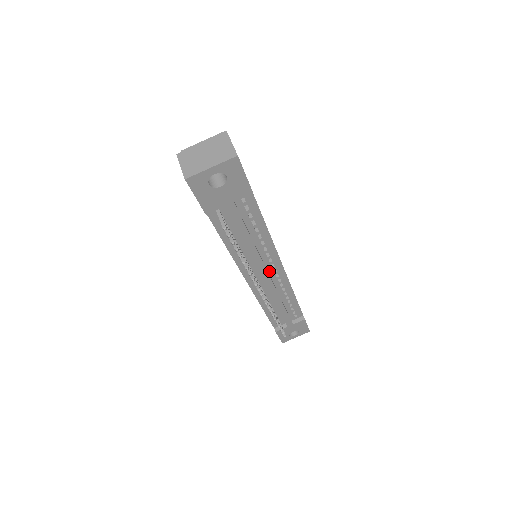
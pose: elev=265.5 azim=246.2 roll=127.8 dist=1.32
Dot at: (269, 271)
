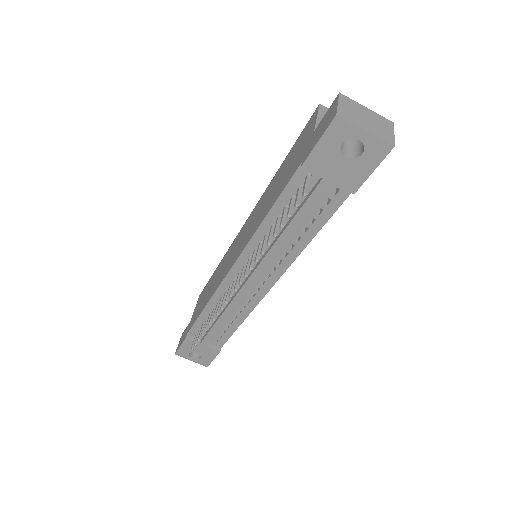
Dot at: (259, 278)
